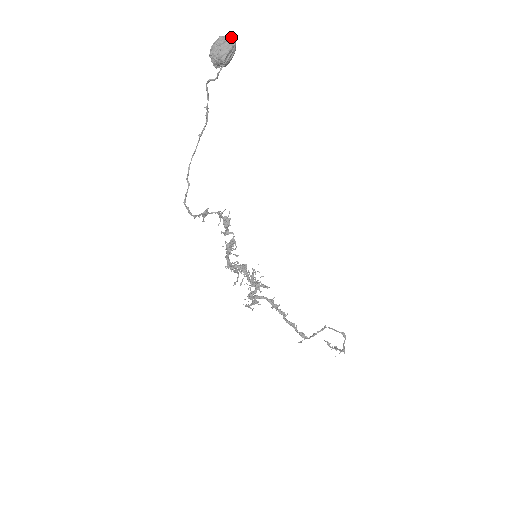
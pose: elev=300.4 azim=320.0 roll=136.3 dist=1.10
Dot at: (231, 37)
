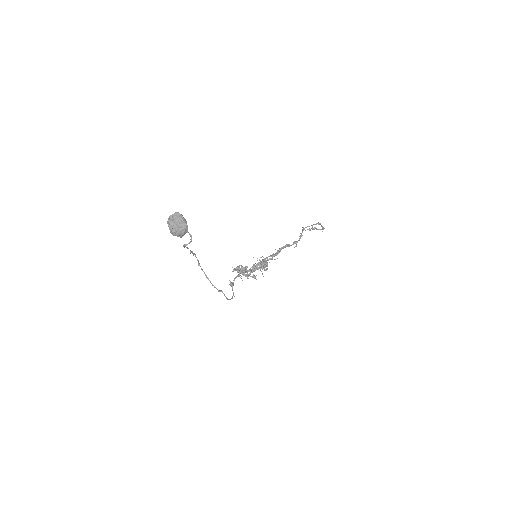
Dot at: (175, 215)
